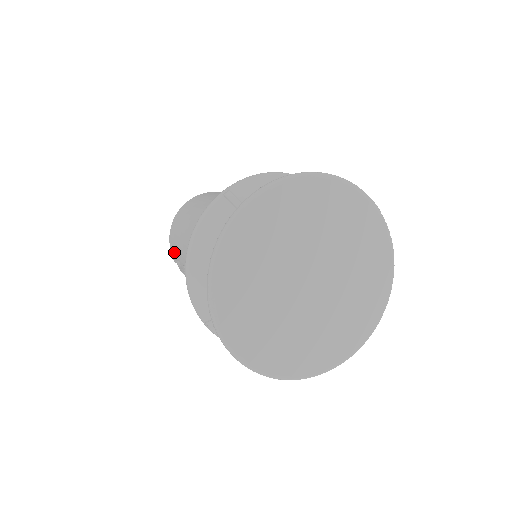
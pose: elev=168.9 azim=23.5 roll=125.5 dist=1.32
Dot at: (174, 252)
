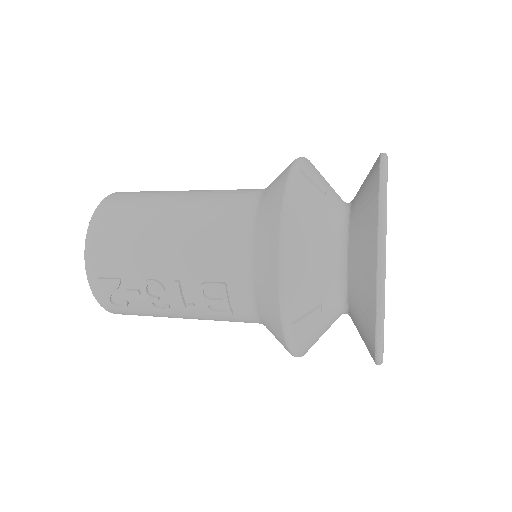
Dot at: (106, 268)
